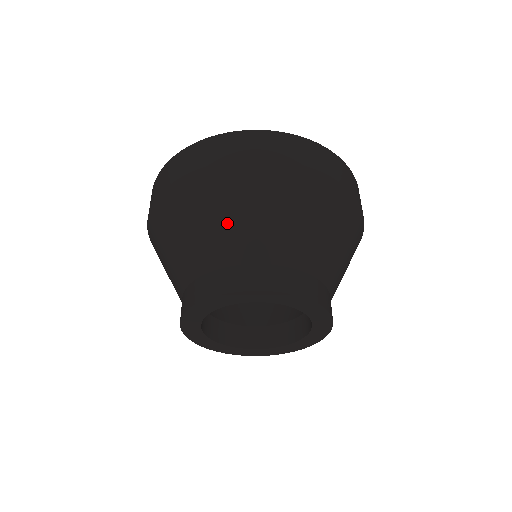
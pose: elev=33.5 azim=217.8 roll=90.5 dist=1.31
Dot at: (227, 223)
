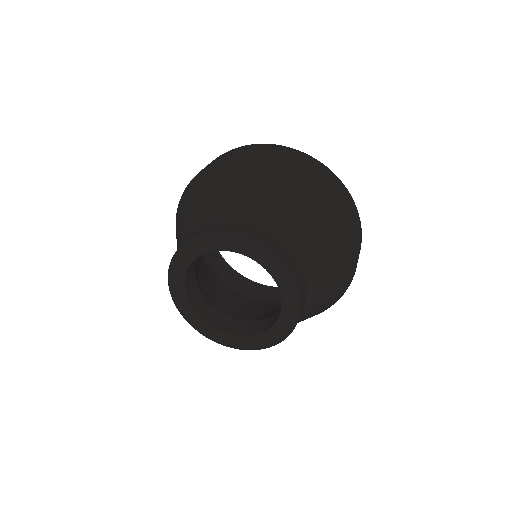
Dot at: (205, 200)
